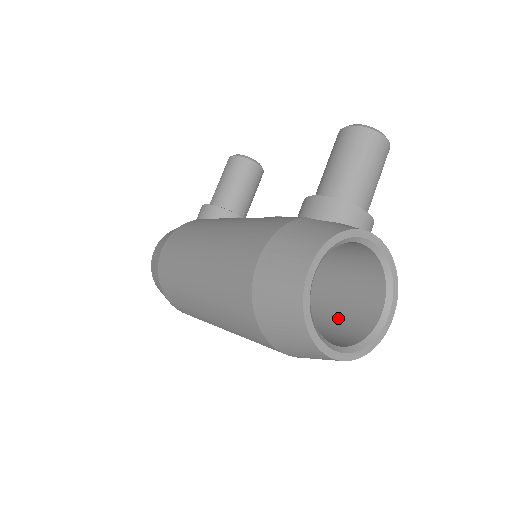
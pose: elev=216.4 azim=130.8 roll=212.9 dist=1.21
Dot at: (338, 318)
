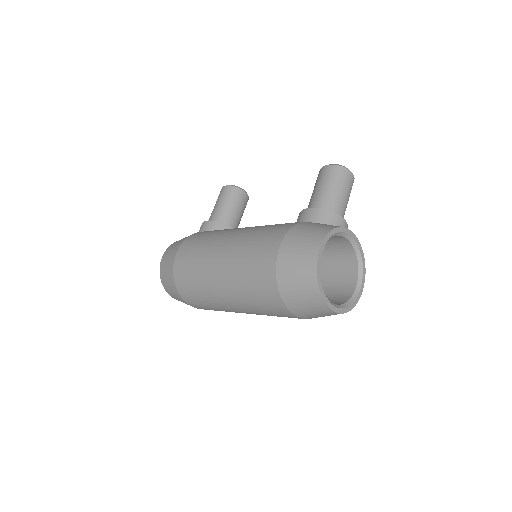
Dot at: occluded
